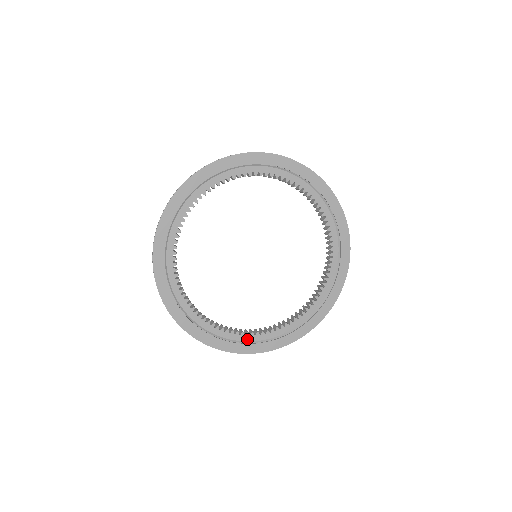
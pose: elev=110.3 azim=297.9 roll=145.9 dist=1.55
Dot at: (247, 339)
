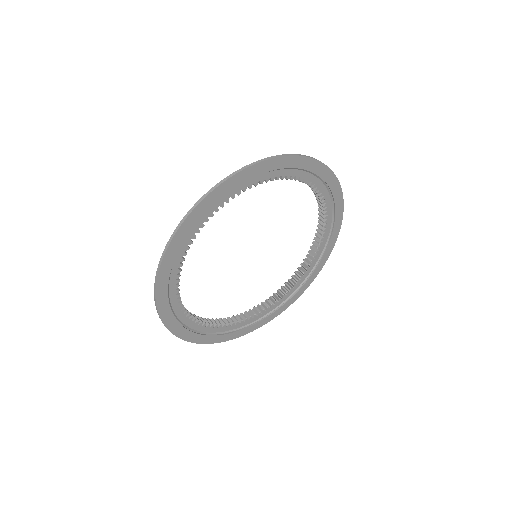
Dot at: (297, 287)
